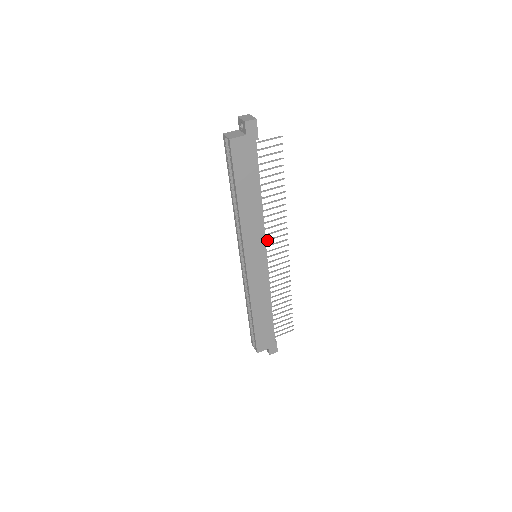
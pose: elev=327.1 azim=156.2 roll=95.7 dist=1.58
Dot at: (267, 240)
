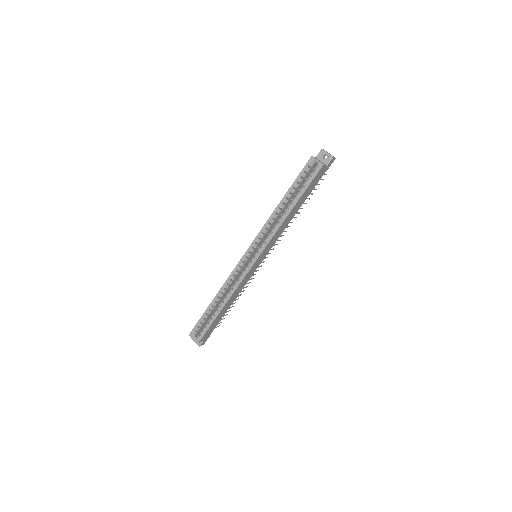
Dot at: occluded
